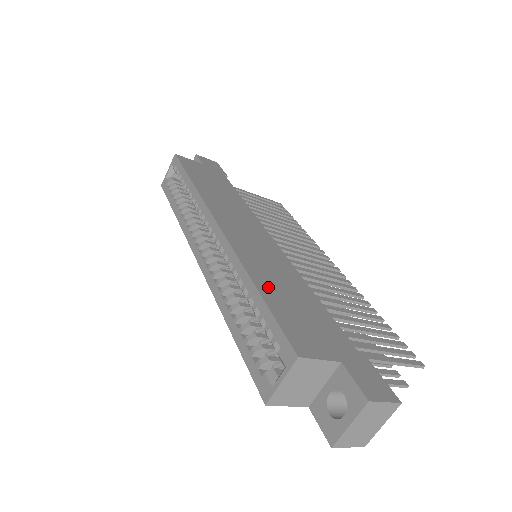
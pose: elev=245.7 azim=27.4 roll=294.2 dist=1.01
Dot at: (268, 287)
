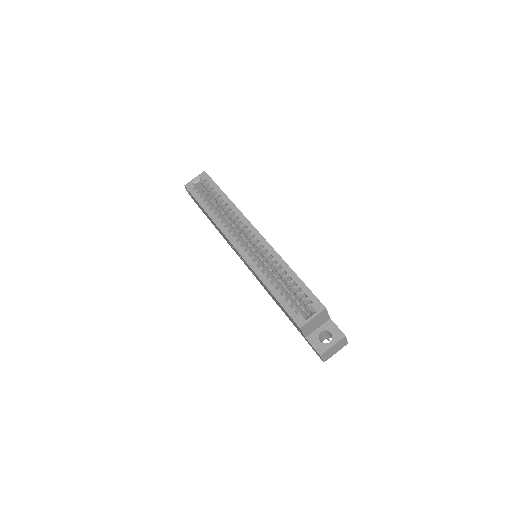
Dot at: occluded
